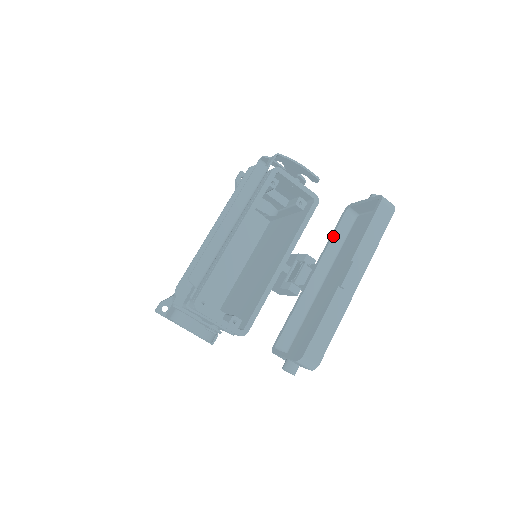
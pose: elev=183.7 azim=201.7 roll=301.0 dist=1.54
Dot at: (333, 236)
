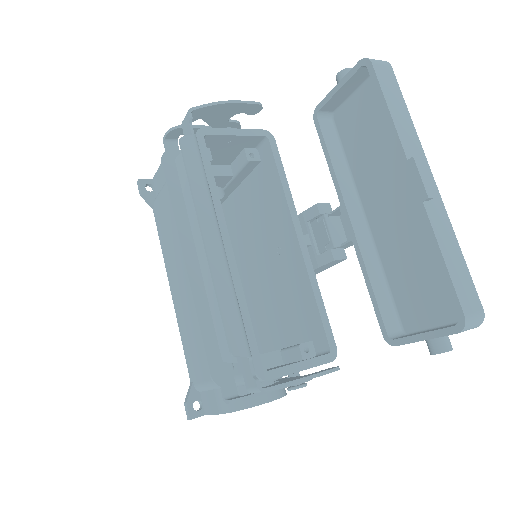
Dot at: (330, 158)
